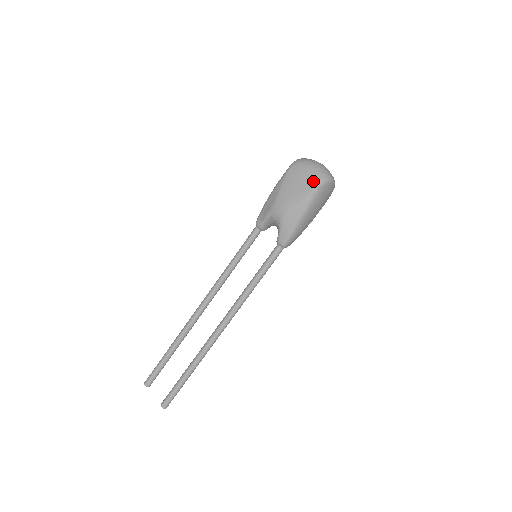
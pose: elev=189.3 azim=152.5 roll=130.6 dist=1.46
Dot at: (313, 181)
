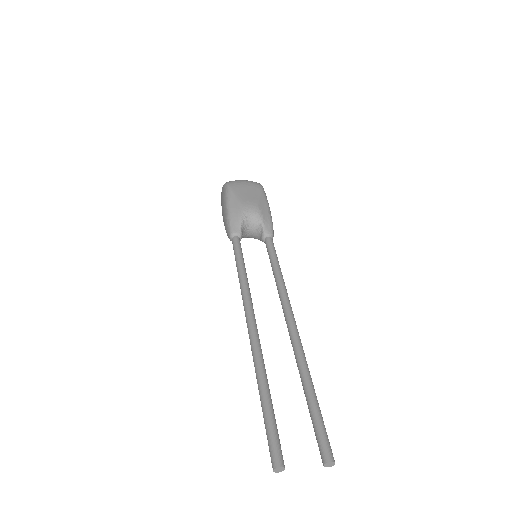
Dot at: (256, 184)
